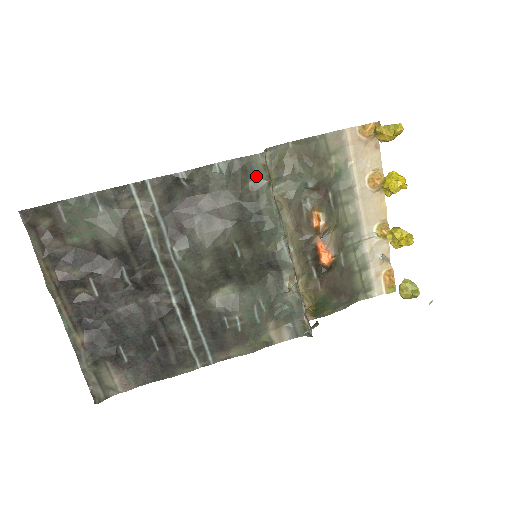
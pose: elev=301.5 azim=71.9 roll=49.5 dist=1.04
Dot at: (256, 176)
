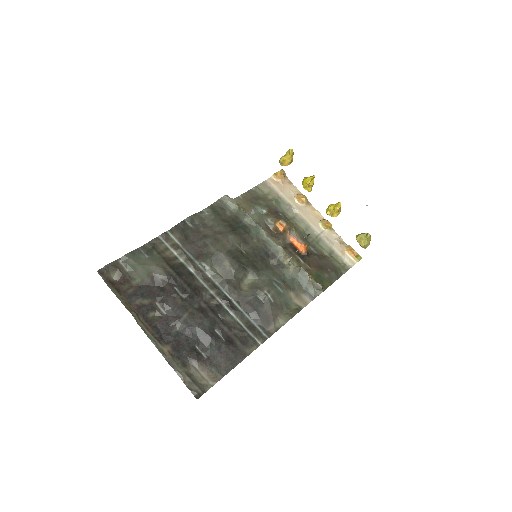
Dot at: (230, 209)
